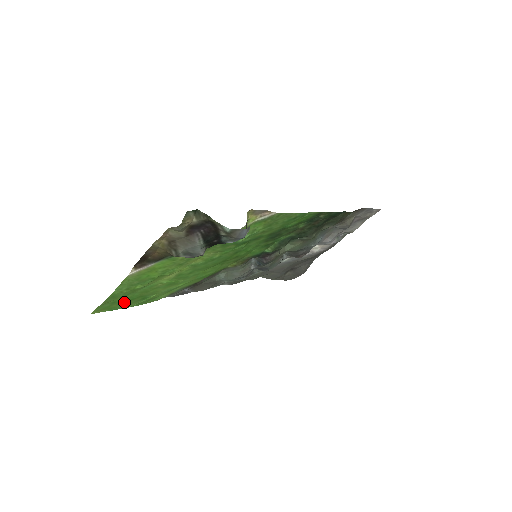
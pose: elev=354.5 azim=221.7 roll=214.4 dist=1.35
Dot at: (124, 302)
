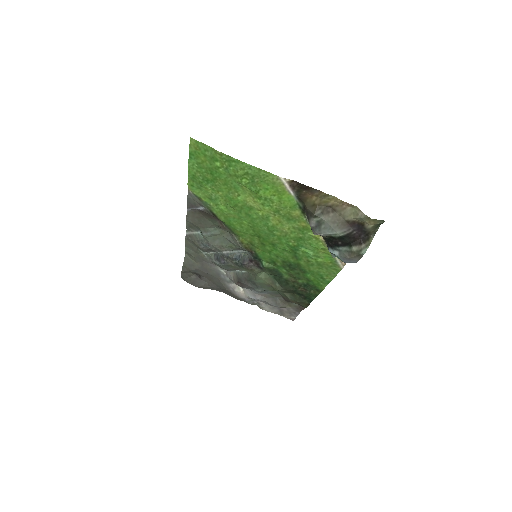
Dot at: (207, 166)
